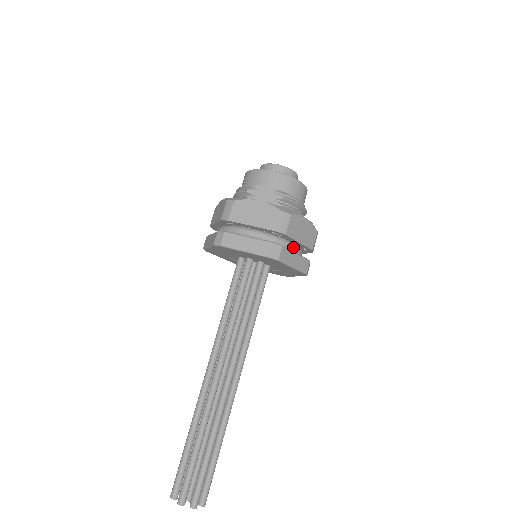
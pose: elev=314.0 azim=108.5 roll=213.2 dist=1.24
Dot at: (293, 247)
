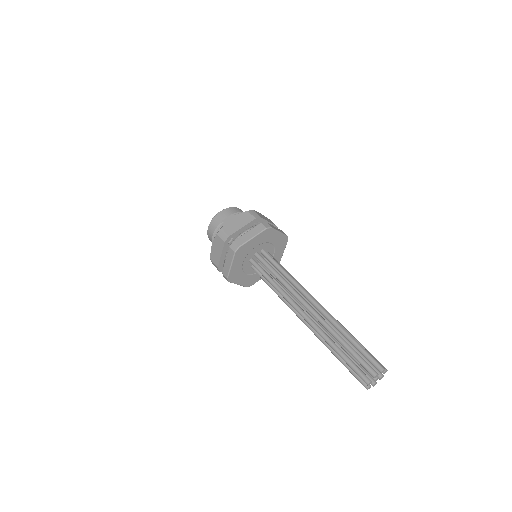
Dot at: occluded
